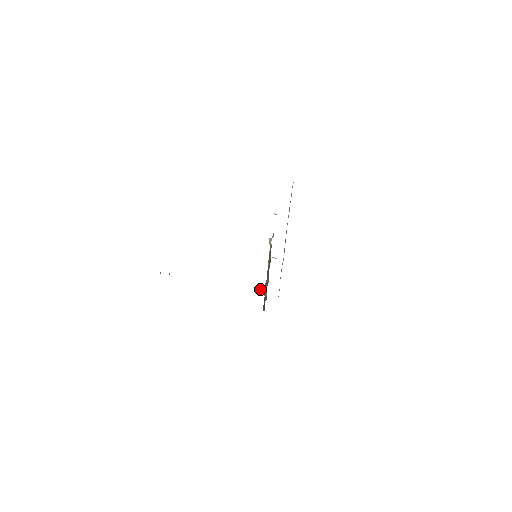
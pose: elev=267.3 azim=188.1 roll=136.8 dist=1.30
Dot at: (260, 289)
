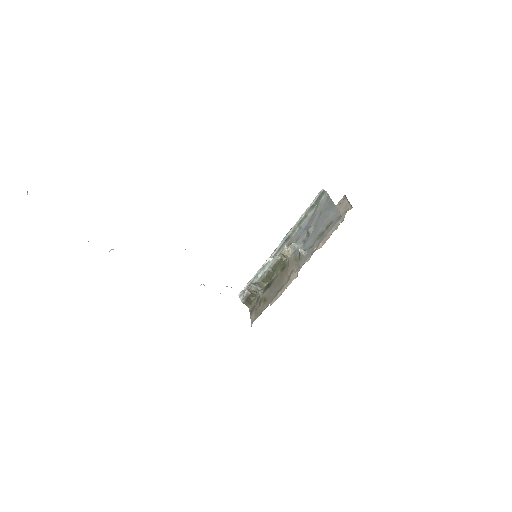
Dot at: (251, 289)
